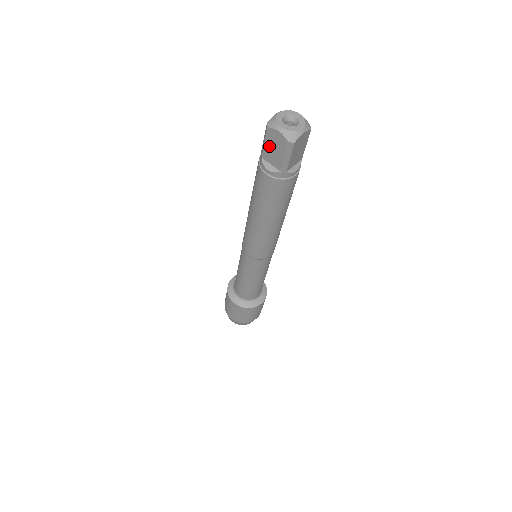
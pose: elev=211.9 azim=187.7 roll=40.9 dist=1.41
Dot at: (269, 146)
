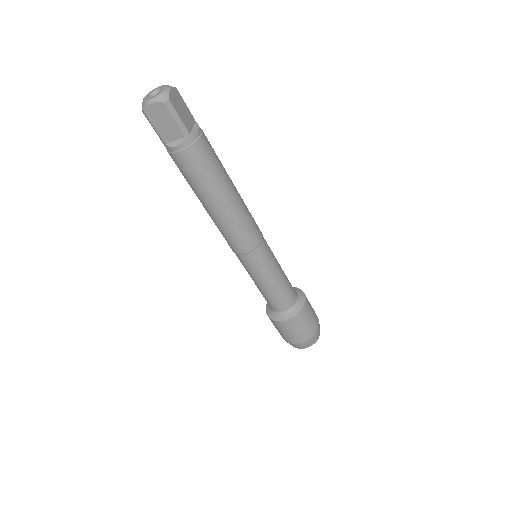
Dot at: (159, 126)
